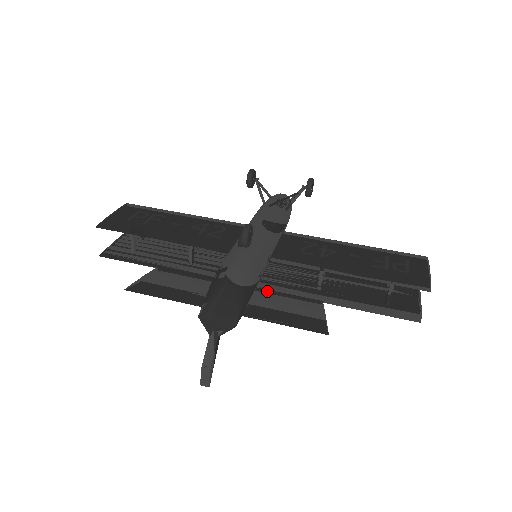
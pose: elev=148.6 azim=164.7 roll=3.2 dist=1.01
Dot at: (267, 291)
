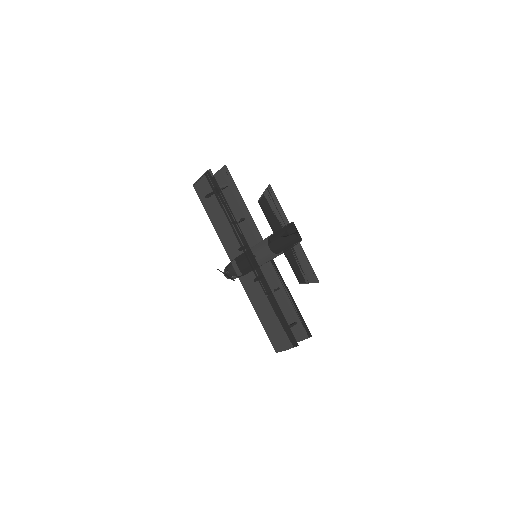
Dot at: (289, 256)
